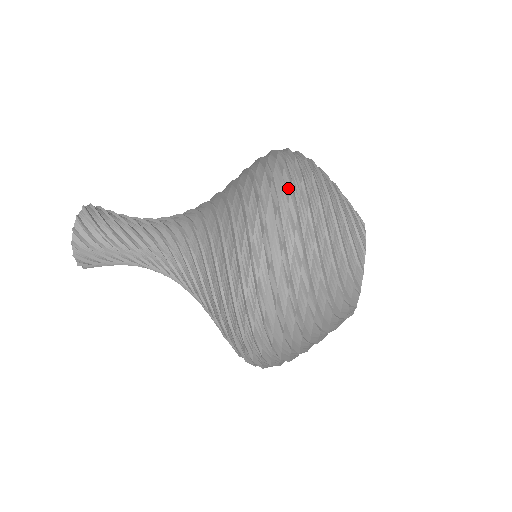
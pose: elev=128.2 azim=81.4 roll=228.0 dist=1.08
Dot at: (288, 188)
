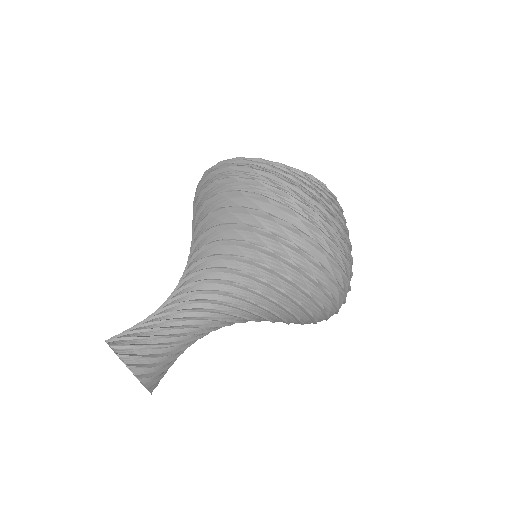
Dot at: (273, 176)
